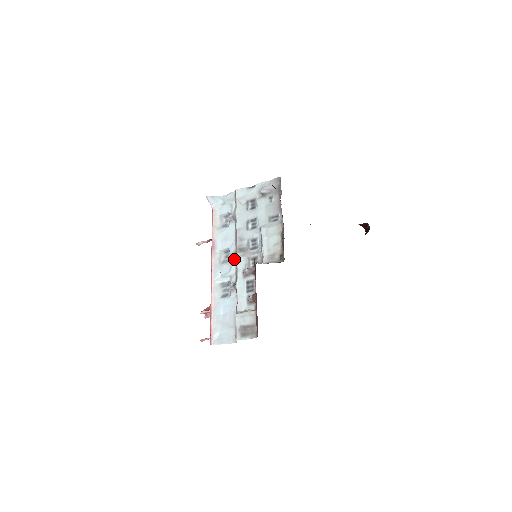
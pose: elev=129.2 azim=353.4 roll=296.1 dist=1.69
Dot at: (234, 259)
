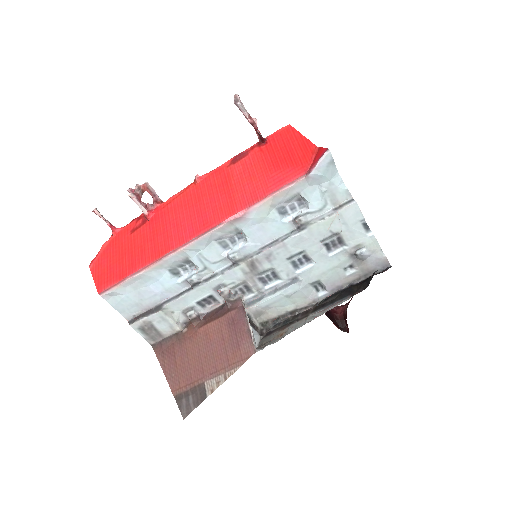
Dot at: (234, 263)
